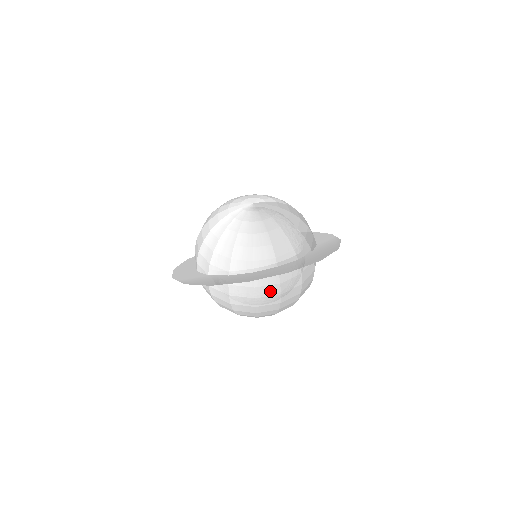
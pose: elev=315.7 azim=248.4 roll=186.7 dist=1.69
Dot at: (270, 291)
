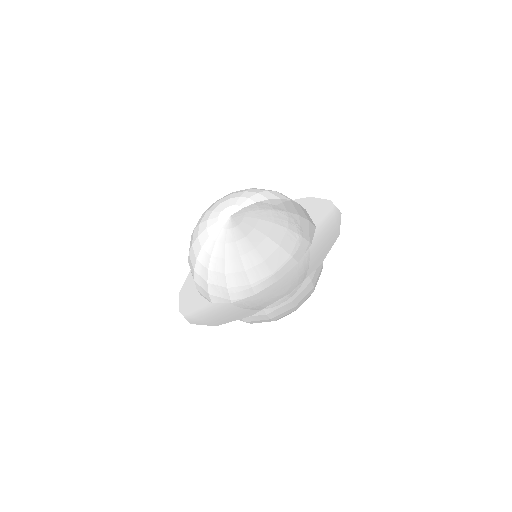
Dot at: (279, 303)
